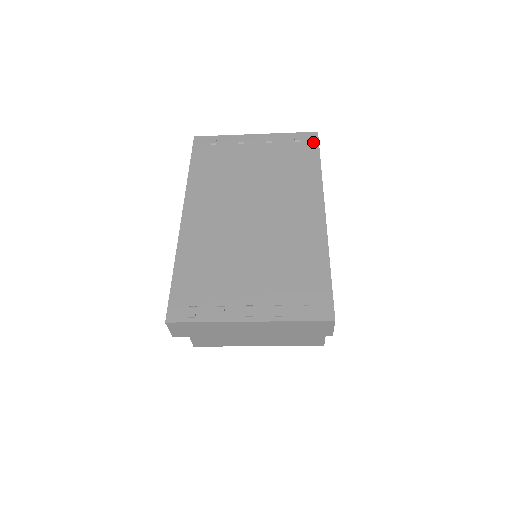
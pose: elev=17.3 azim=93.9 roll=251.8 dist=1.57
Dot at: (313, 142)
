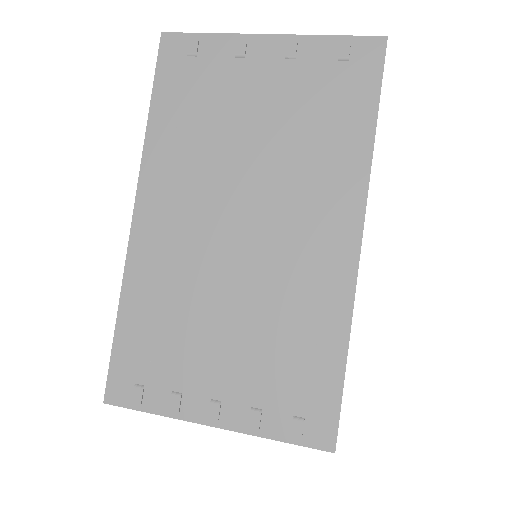
Dot at: (373, 65)
